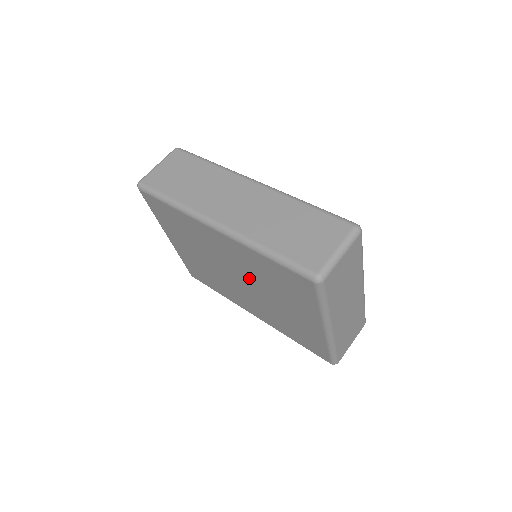
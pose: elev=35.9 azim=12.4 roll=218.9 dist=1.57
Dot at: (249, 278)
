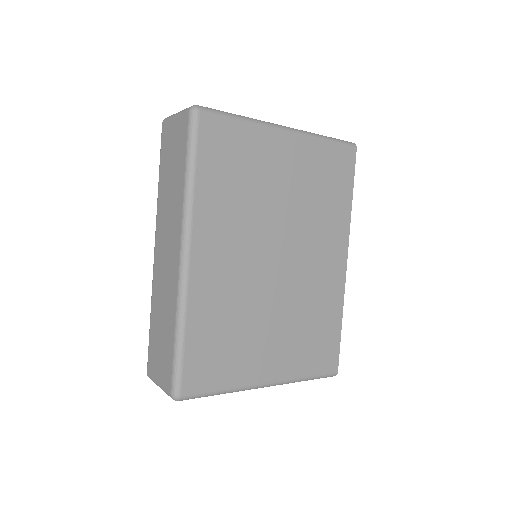
Dot at: occluded
